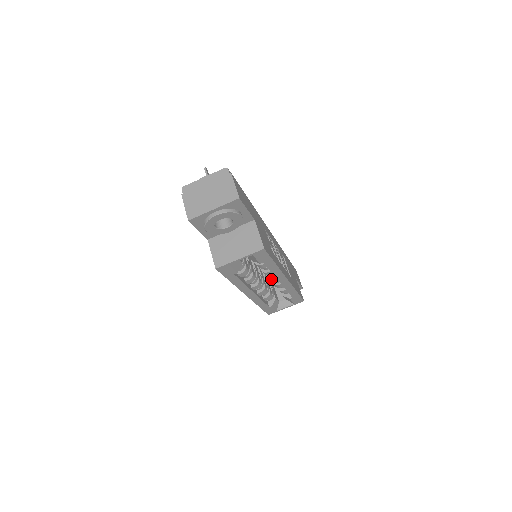
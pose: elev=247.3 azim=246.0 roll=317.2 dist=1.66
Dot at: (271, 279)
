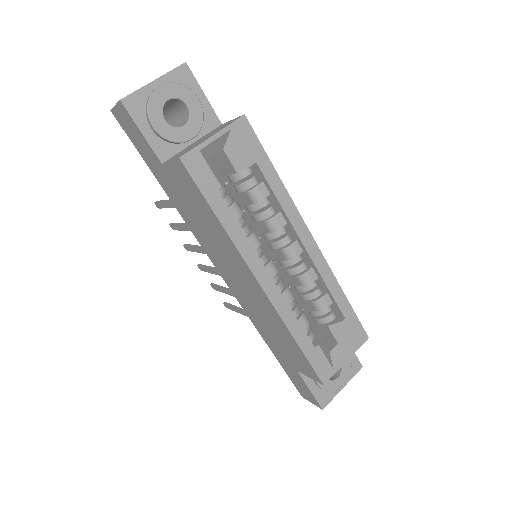
Dot at: (288, 246)
